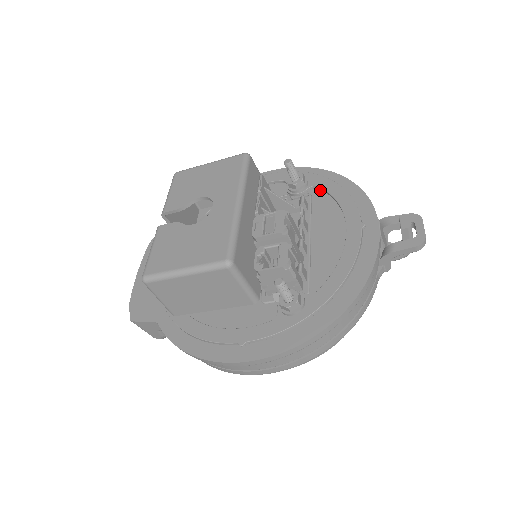
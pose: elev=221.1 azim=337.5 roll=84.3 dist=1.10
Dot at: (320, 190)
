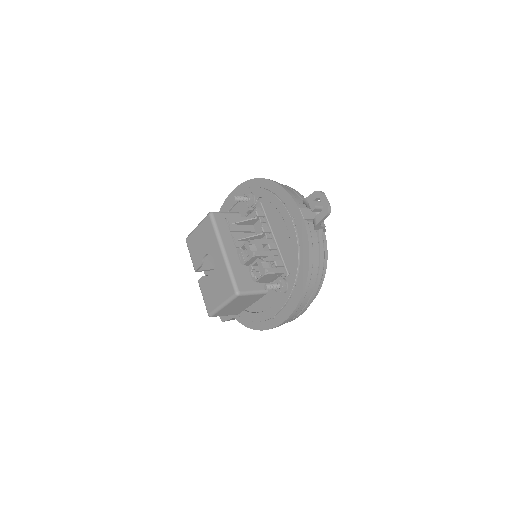
Dot at: occluded
